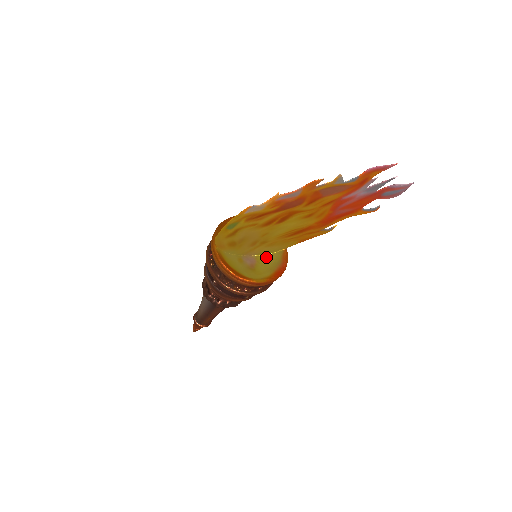
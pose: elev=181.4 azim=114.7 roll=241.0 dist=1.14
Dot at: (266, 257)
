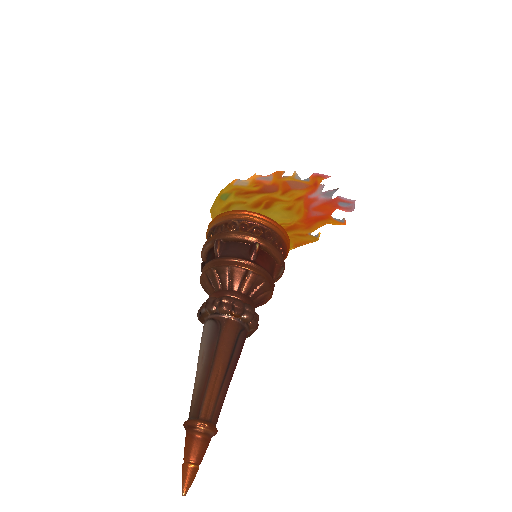
Dot at: occluded
